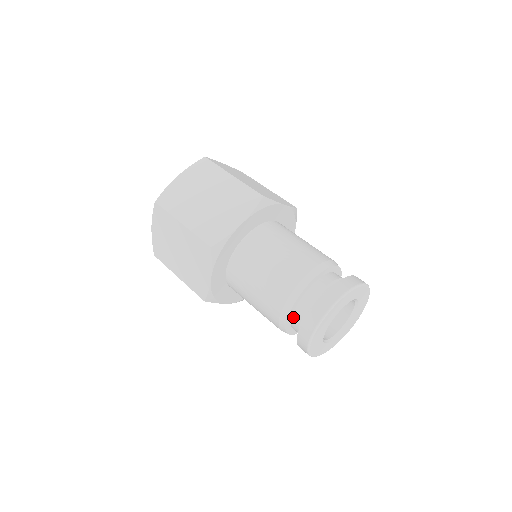
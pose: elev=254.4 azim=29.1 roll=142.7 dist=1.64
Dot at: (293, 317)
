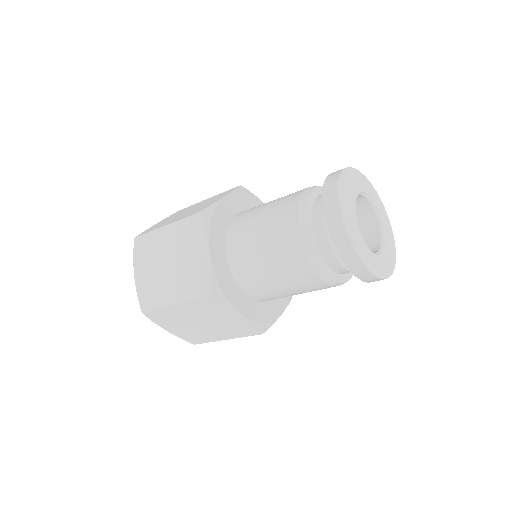
Dot at: (314, 228)
